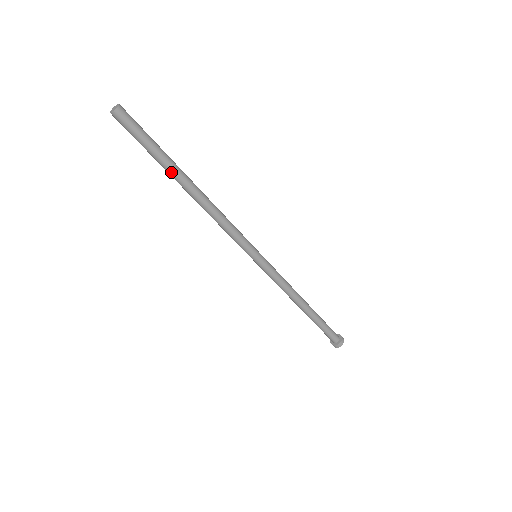
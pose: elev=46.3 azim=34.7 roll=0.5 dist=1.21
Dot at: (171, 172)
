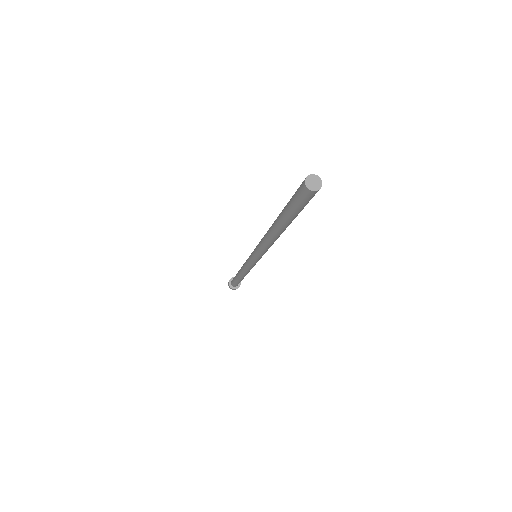
Dot at: (284, 224)
